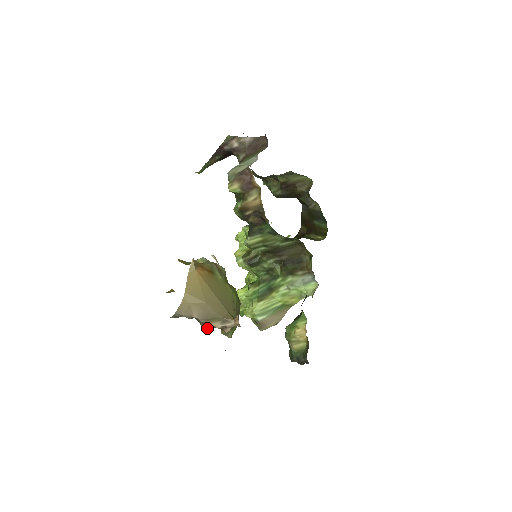
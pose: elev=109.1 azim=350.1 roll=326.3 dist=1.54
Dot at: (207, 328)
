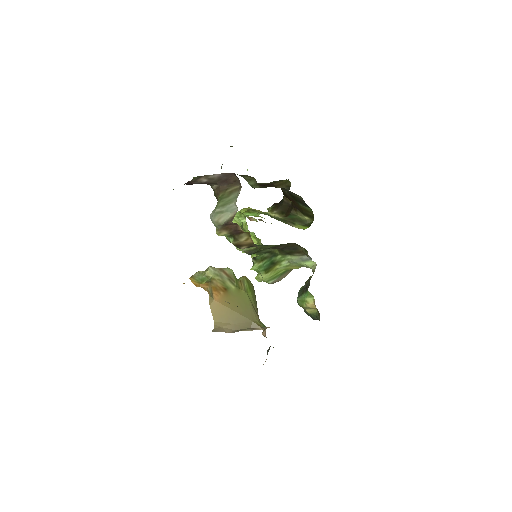
Dot at: occluded
